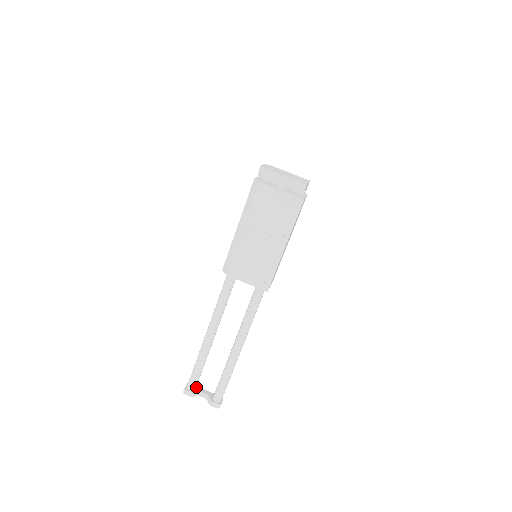
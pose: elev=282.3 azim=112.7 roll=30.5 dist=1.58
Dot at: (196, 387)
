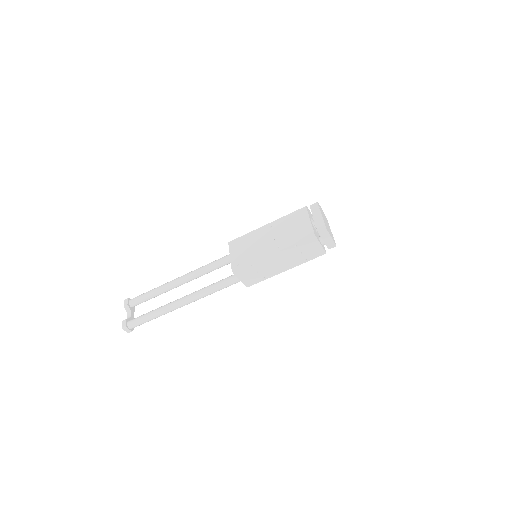
Dot at: (134, 308)
